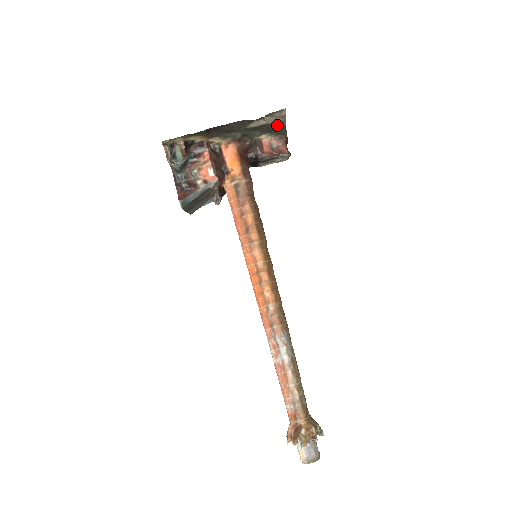
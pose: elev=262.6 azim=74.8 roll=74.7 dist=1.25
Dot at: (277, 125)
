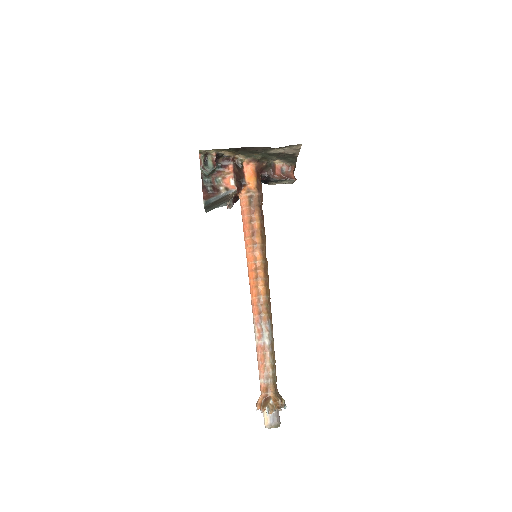
Dot at: (291, 155)
